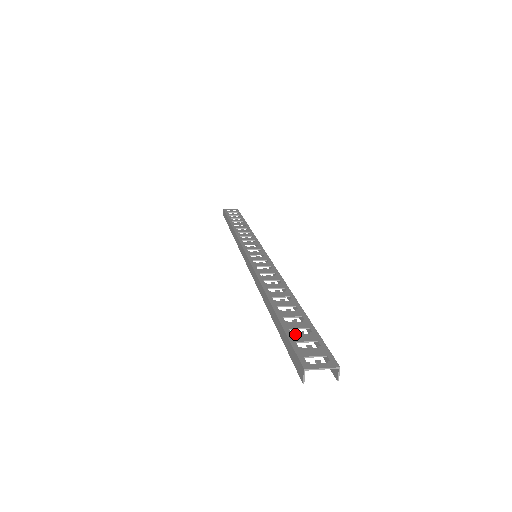
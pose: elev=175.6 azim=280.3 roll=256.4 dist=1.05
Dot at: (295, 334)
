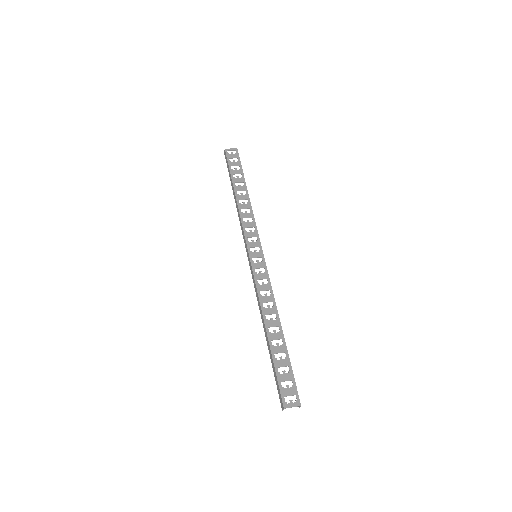
Dot at: (281, 374)
